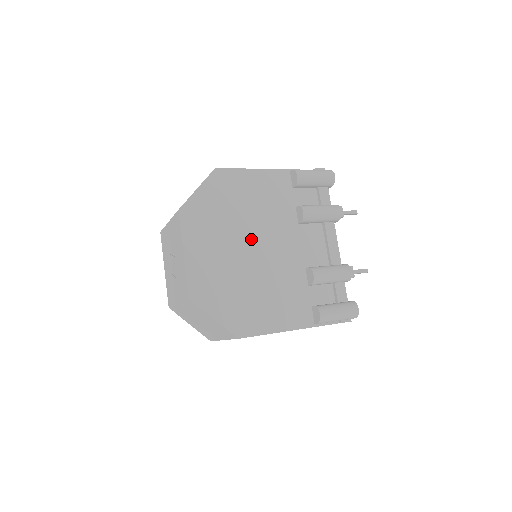
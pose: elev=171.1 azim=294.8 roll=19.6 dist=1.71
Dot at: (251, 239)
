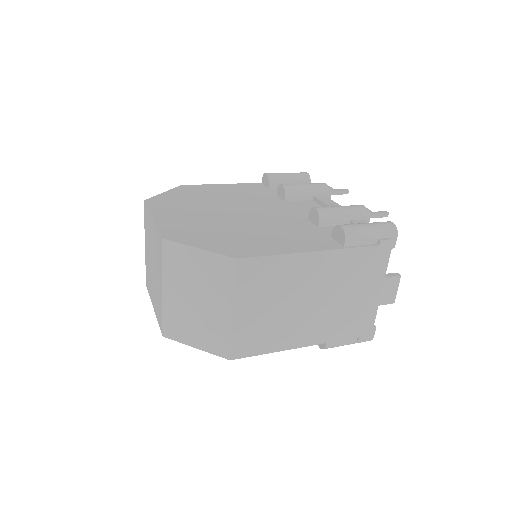
Dot at: (232, 209)
